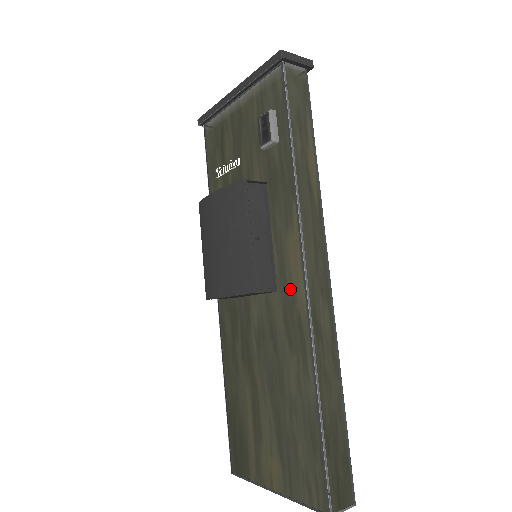
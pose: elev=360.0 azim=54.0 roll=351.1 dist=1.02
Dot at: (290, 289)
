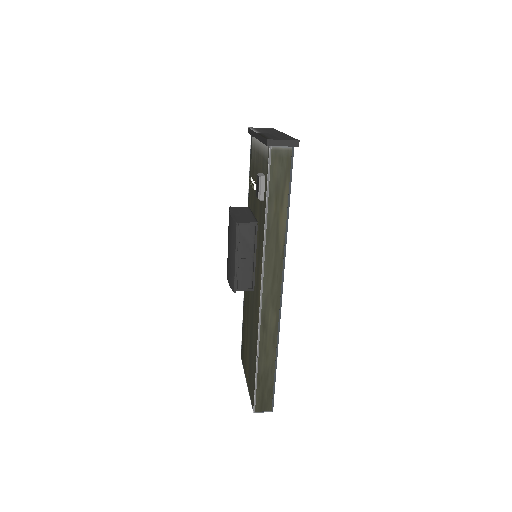
Dot at: (258, 295)
